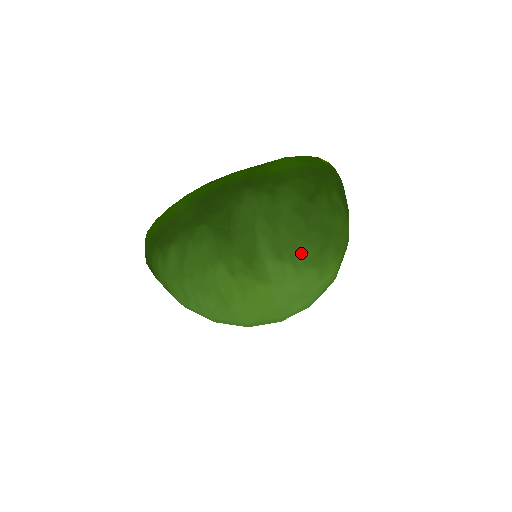
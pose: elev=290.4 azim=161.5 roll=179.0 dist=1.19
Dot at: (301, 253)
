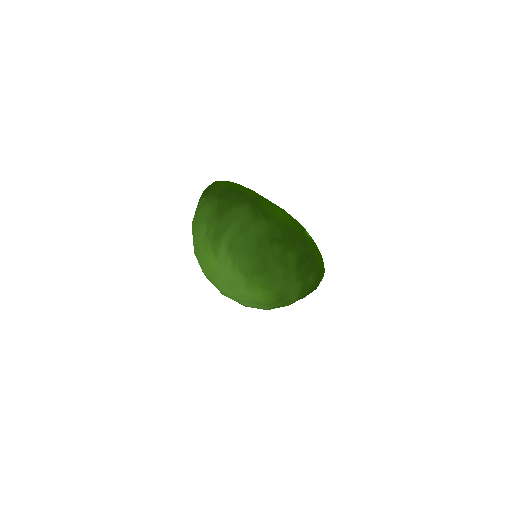
Dot at: (241, 260)
